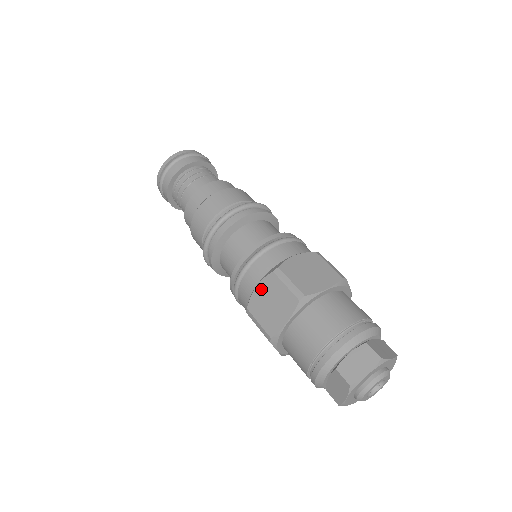
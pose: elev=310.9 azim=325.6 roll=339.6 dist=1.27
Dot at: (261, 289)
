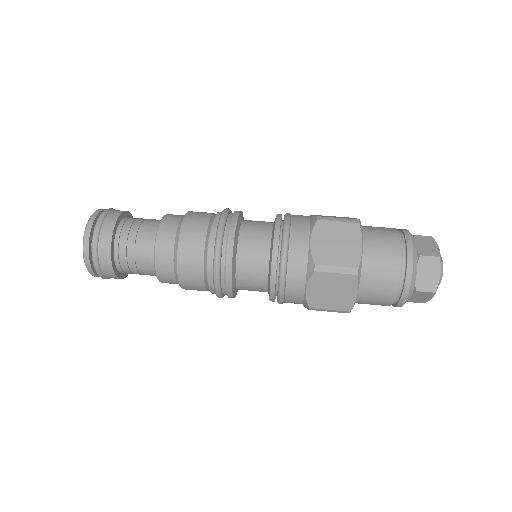
Dot at: (313, 289)
